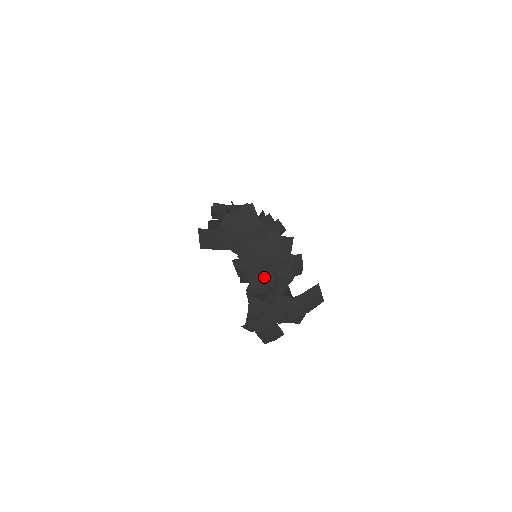
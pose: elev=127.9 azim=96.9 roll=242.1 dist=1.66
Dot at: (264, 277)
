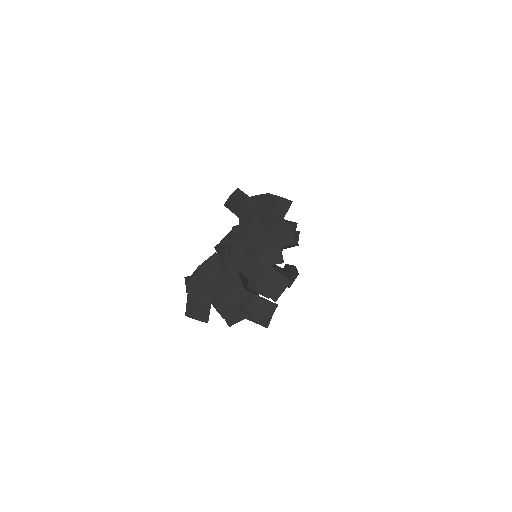
Dot at: (241, 239)
